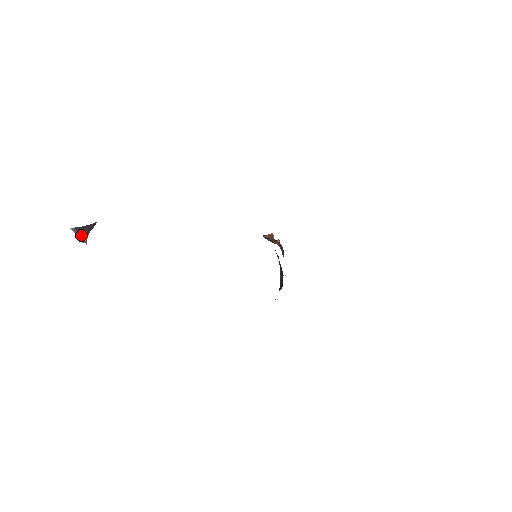
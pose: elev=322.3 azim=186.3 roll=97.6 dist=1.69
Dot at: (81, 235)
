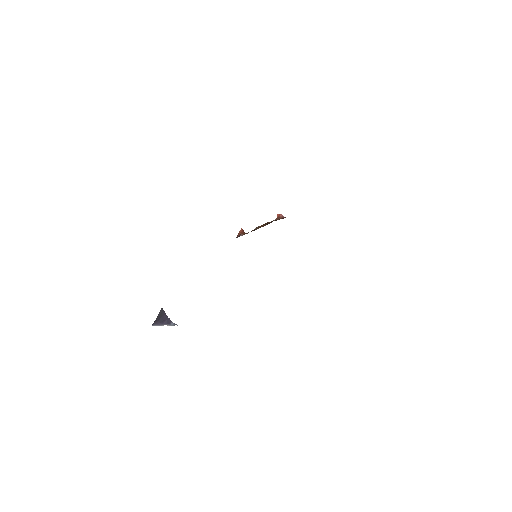
Dot at: (165, 323)
